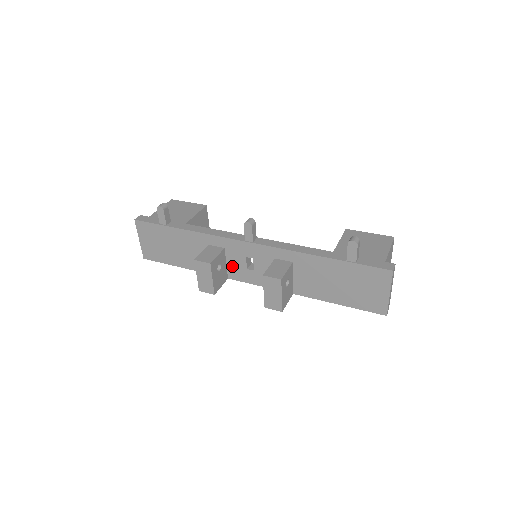
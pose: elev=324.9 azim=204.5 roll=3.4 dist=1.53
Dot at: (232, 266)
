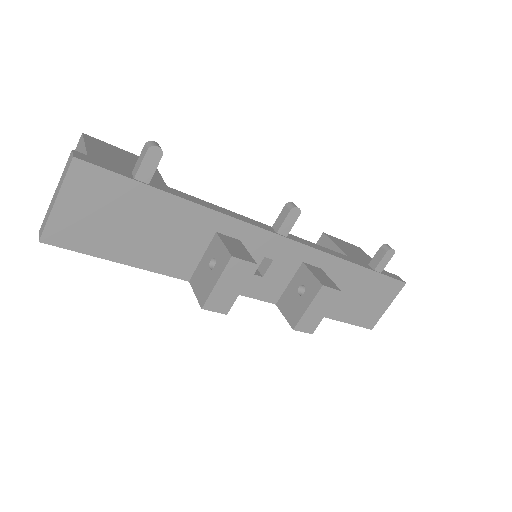
Dot at: occluded
